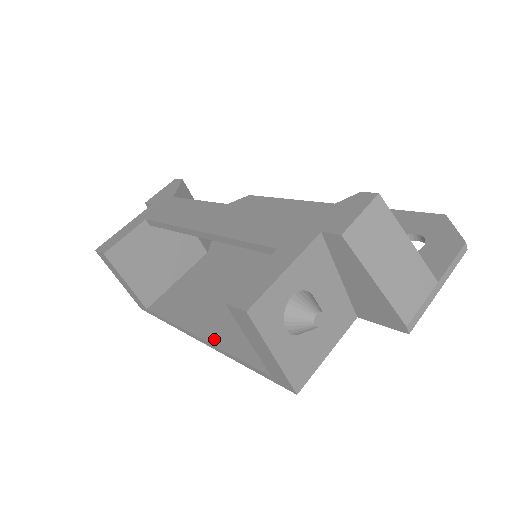
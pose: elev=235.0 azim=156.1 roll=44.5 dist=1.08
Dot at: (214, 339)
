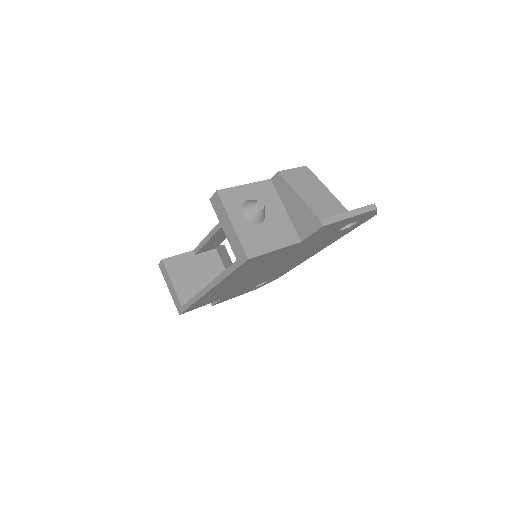
Dot at: occluded
